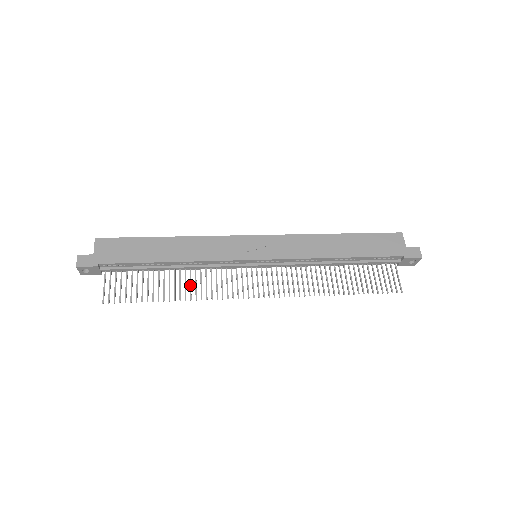
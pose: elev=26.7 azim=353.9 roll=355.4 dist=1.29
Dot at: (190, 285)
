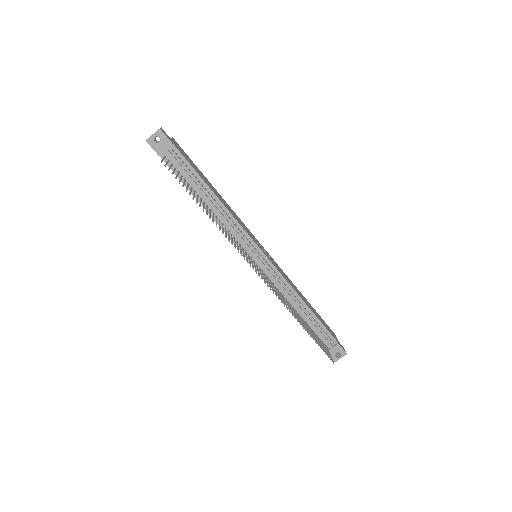
Dot at: occluded
